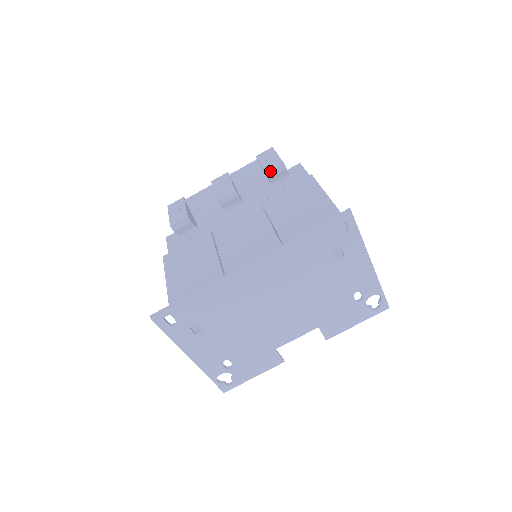
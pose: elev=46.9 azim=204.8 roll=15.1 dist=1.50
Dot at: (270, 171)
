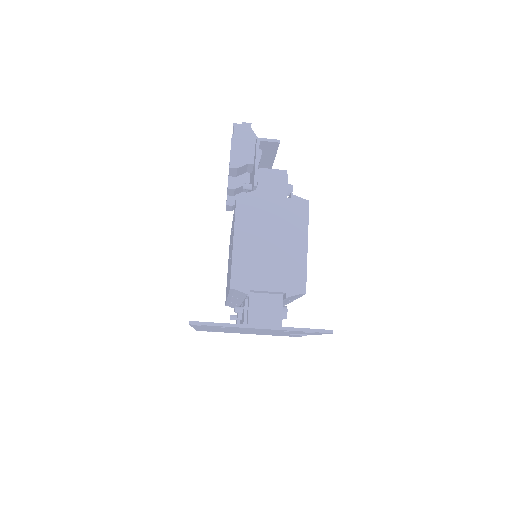
Dot at: (229, 174)
